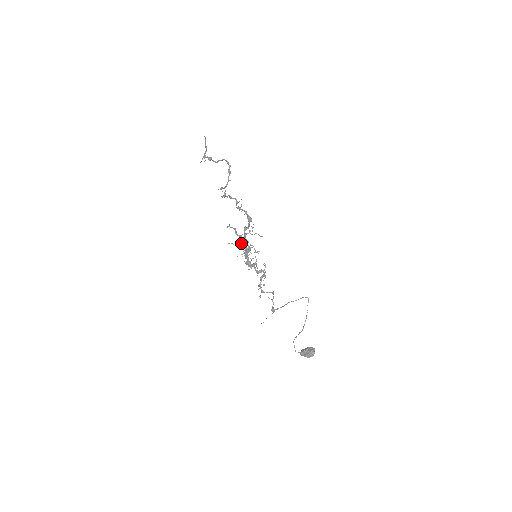
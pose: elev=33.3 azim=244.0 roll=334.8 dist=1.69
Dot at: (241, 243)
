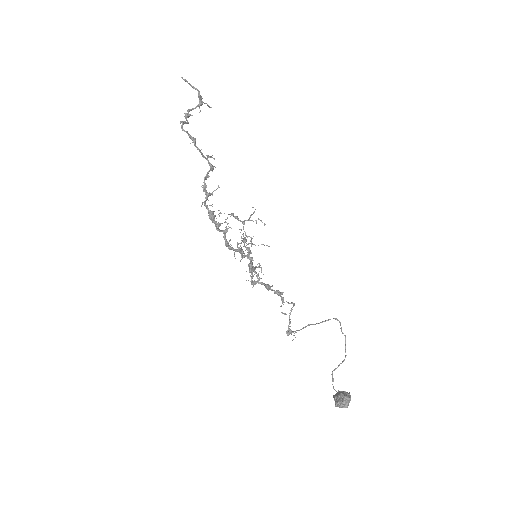
Dot at: (245, 233)
